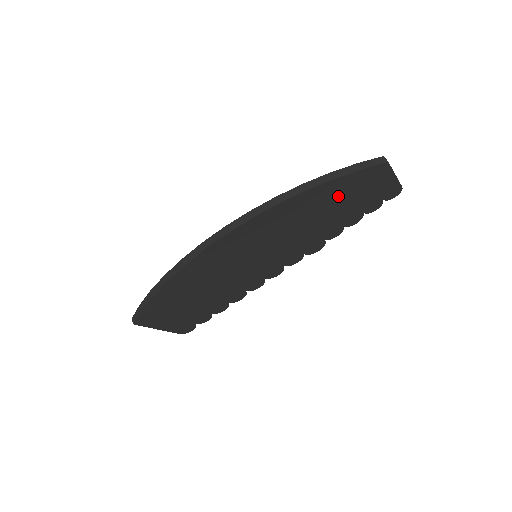
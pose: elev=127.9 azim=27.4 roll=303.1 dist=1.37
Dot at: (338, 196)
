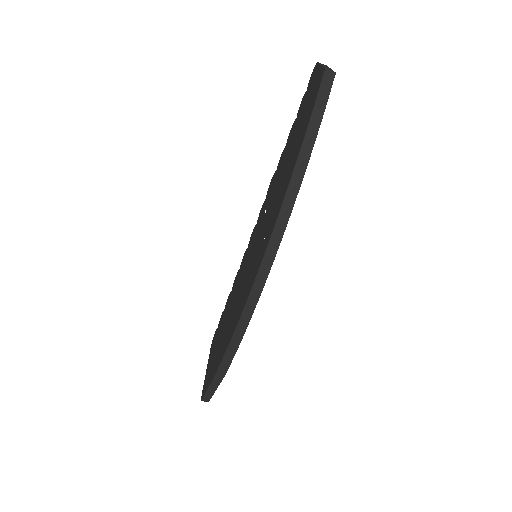
Dot at: occluded
